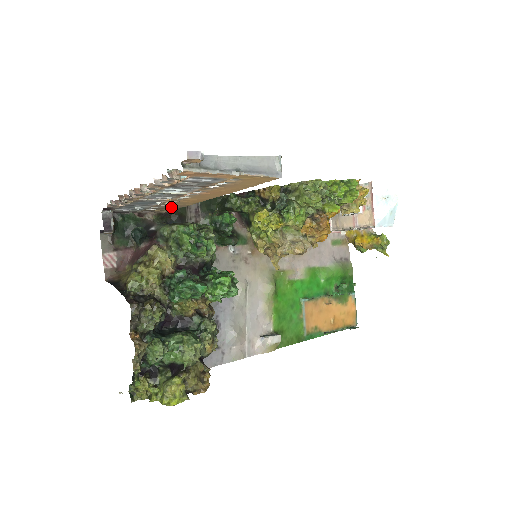
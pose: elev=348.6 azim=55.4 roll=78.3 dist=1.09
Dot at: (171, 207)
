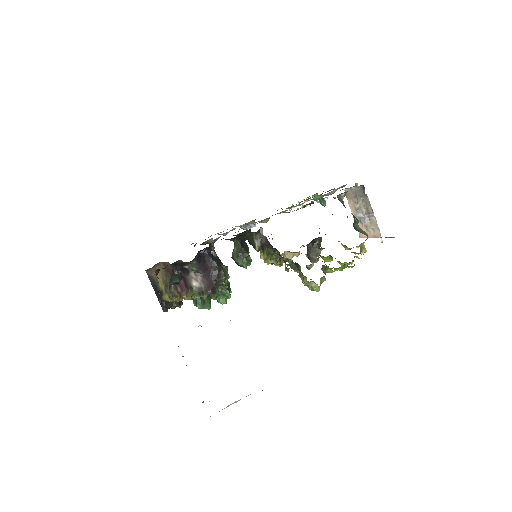
Dot at: occluded
